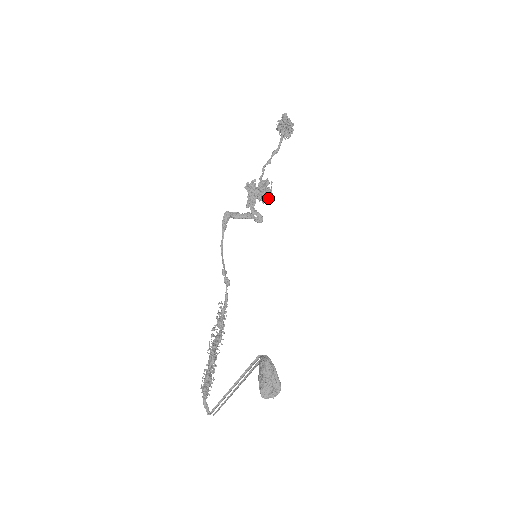
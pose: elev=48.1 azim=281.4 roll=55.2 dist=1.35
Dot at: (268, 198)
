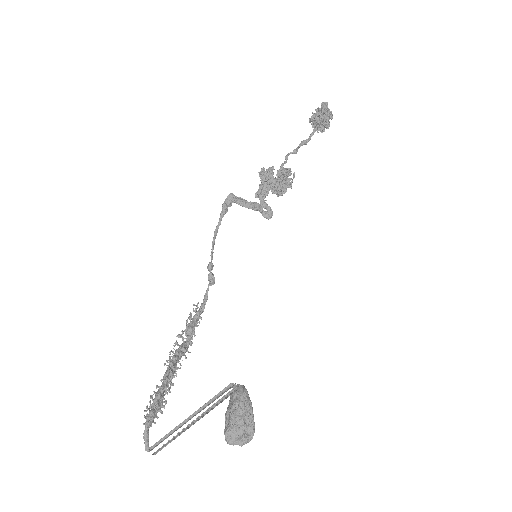
Dot at: (286, 191)
